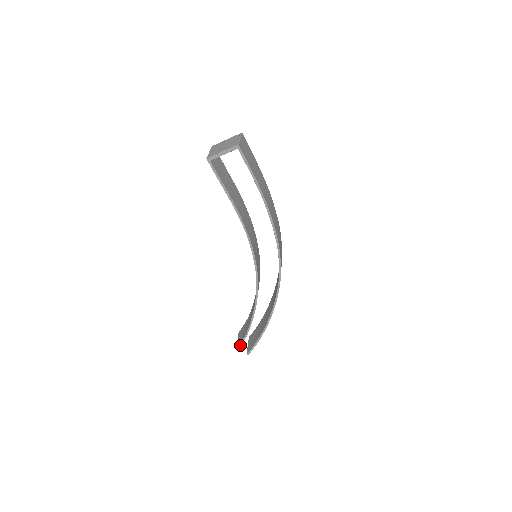
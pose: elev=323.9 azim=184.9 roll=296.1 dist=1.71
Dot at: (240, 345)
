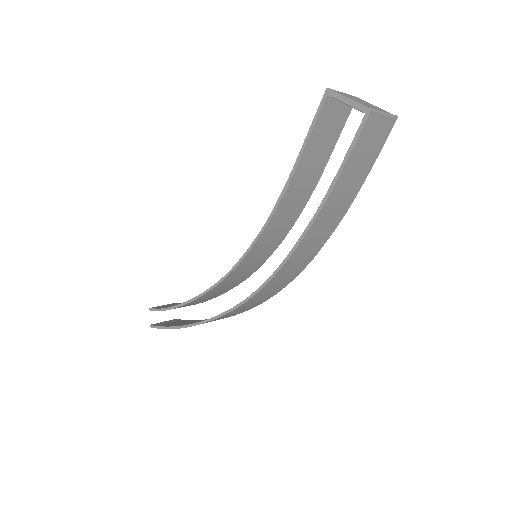
Dot at: (155, 310)
